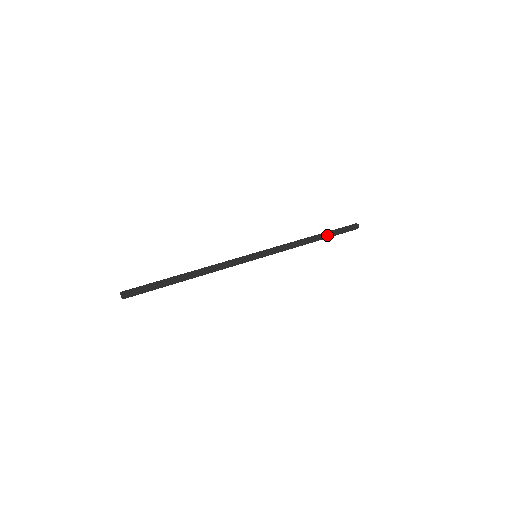
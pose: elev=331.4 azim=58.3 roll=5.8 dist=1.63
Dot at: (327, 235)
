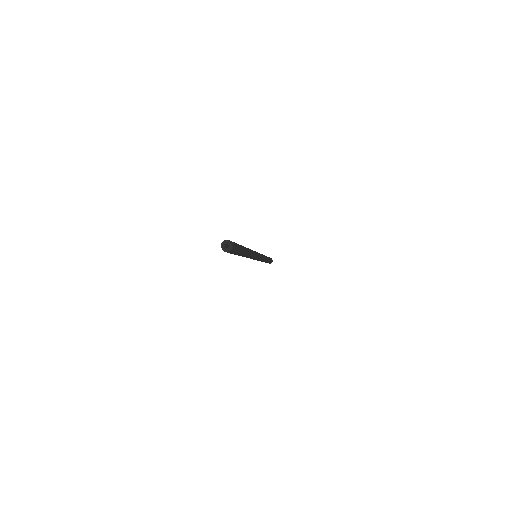
Dot at: occluded
